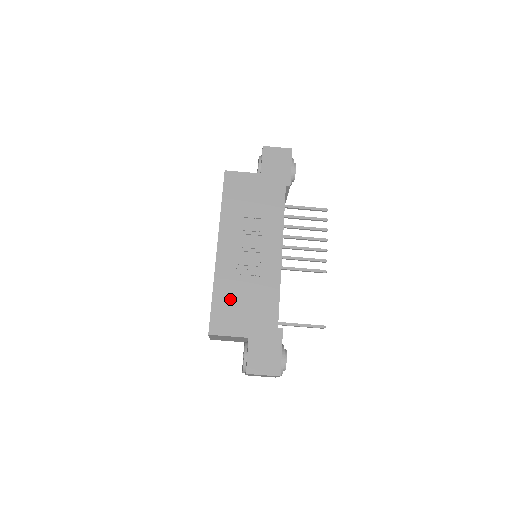
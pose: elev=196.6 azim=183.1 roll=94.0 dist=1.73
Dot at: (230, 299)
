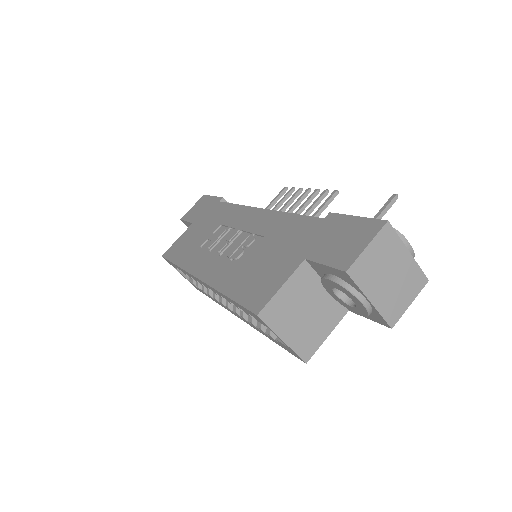
Dot at: (248, 274)
